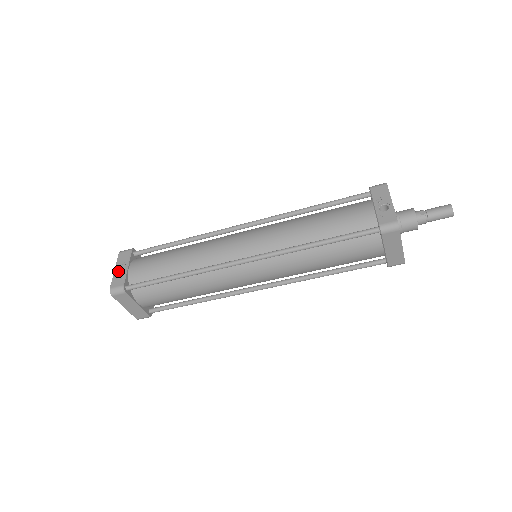
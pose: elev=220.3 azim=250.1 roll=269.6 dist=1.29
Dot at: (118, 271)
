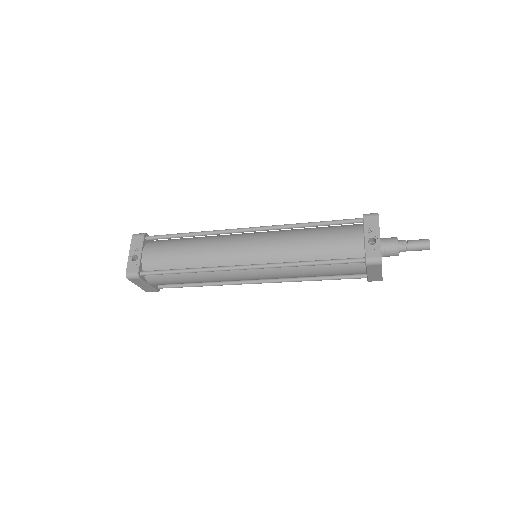
Dot at: (132, 256)
